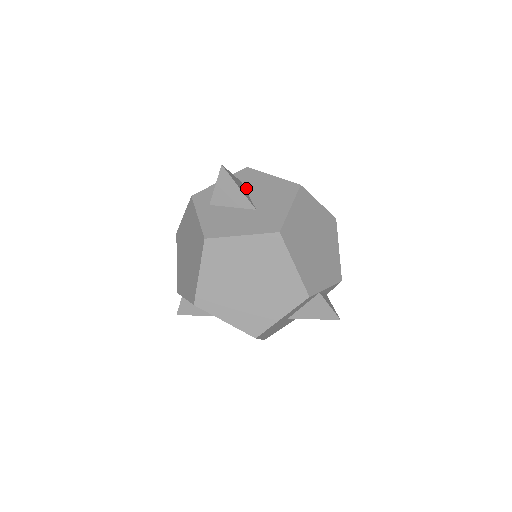
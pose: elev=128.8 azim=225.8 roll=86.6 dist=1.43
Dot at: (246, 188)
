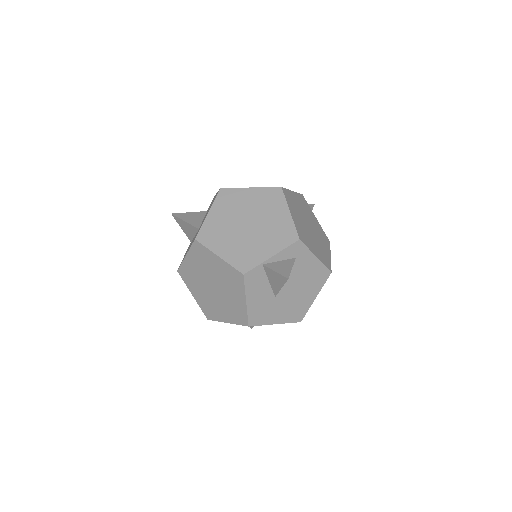
Dot at: occluded
